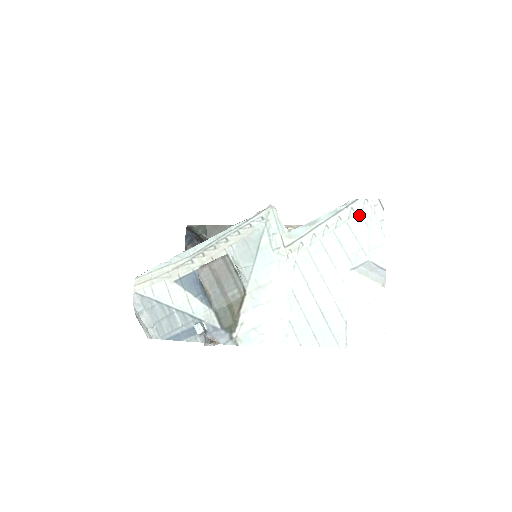
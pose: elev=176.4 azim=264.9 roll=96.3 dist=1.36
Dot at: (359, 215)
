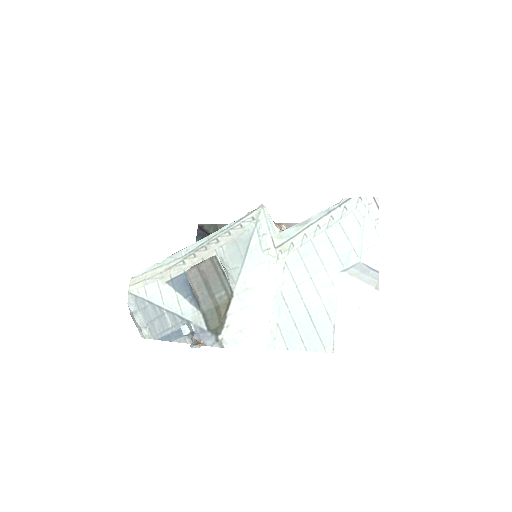
Dot at: (352, 214)
